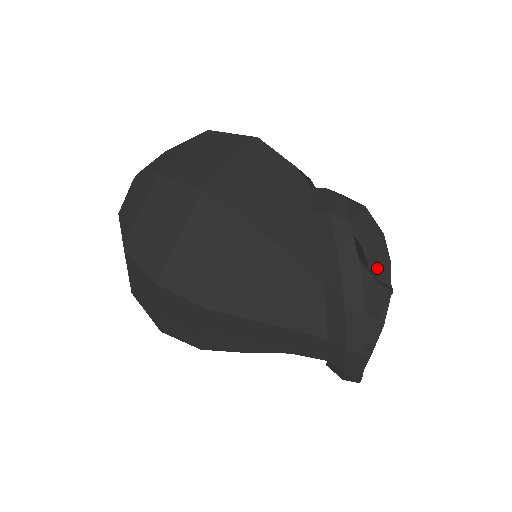
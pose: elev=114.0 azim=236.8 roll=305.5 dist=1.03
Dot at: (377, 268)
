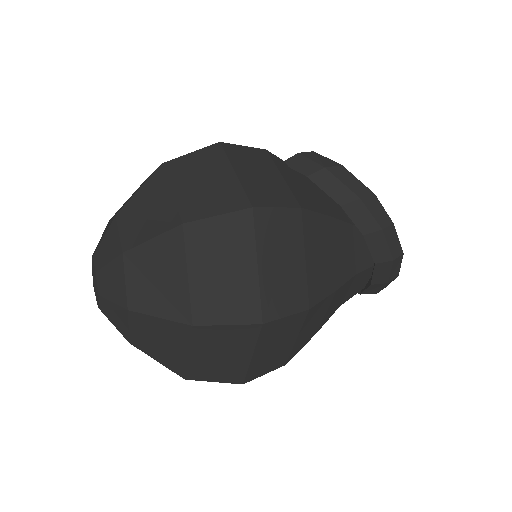
Dot at: occluded
